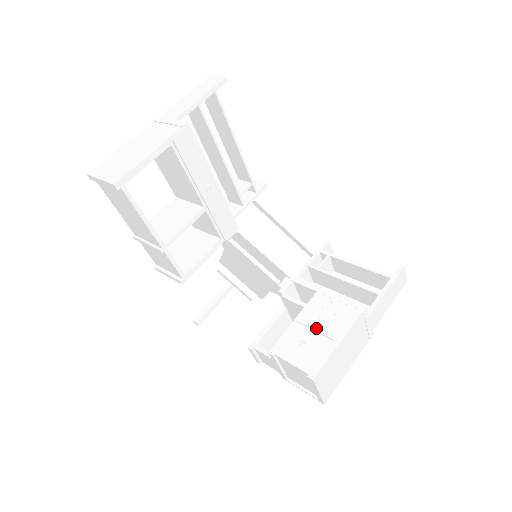
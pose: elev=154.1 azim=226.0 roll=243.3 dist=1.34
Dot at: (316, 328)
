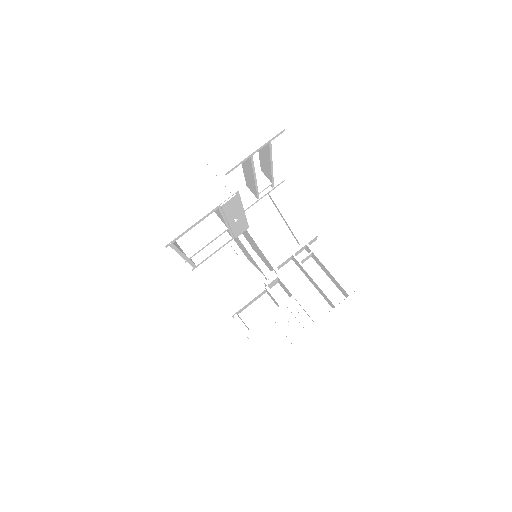
Dot at: (283, 329)
